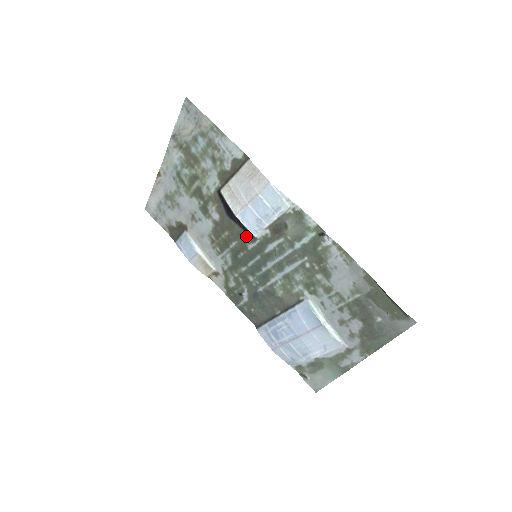
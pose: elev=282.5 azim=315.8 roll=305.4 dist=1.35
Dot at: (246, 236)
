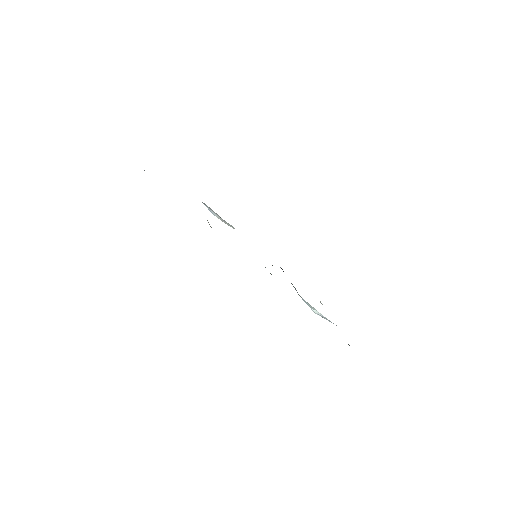
Dot at: occluded
